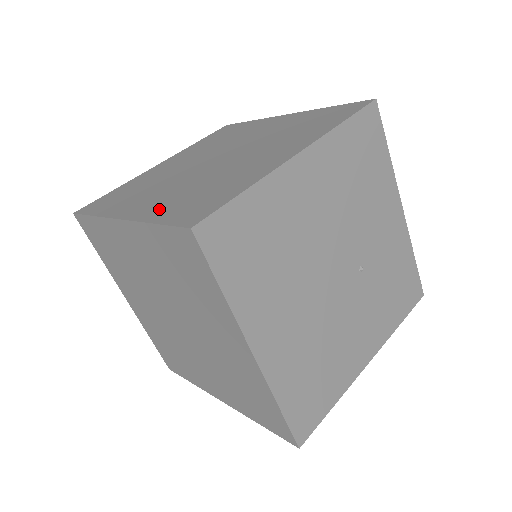
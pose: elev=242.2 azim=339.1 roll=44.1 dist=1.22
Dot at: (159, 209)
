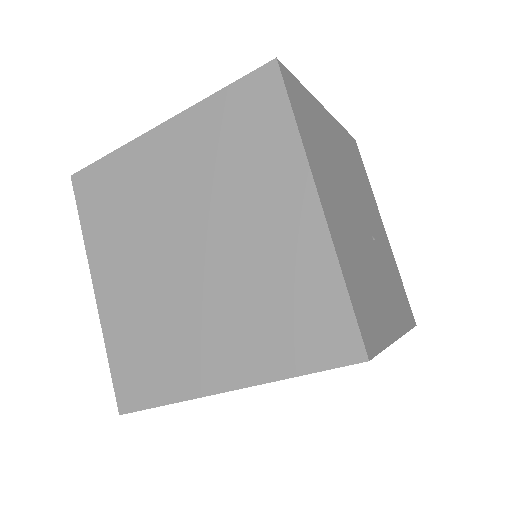
Dot at: occluded
